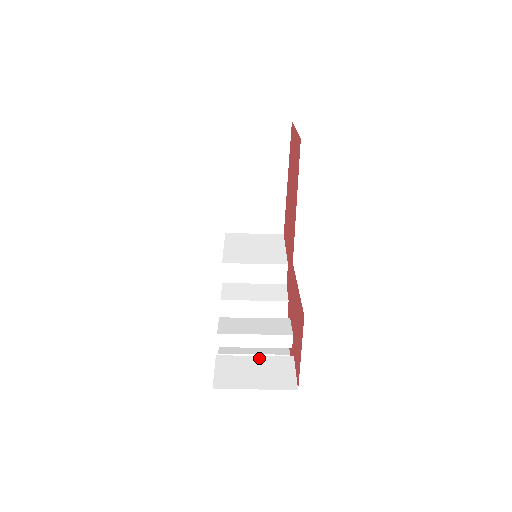
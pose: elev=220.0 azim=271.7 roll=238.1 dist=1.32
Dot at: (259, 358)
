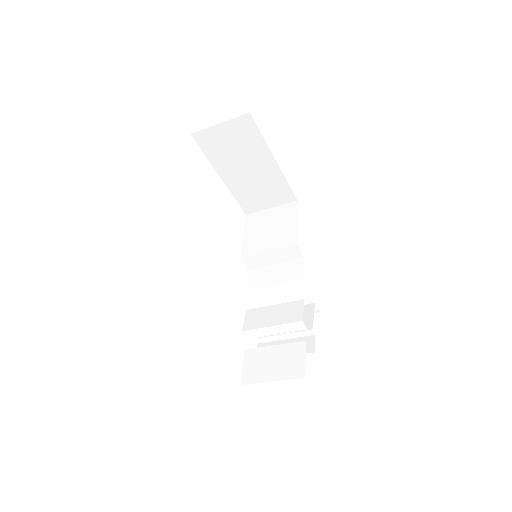
Dot at: (277, 347)
